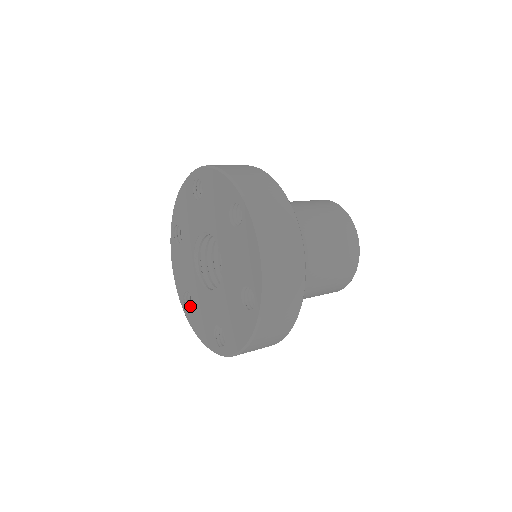
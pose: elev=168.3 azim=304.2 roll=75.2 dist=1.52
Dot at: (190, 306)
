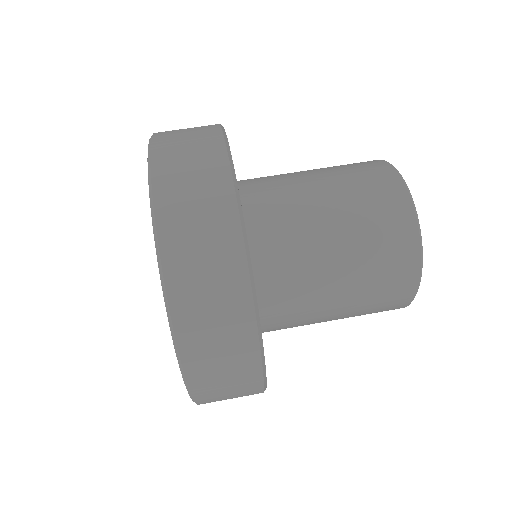
Dot at: occluded
